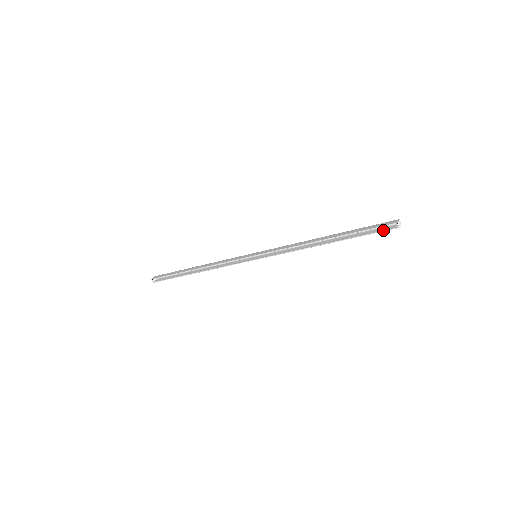
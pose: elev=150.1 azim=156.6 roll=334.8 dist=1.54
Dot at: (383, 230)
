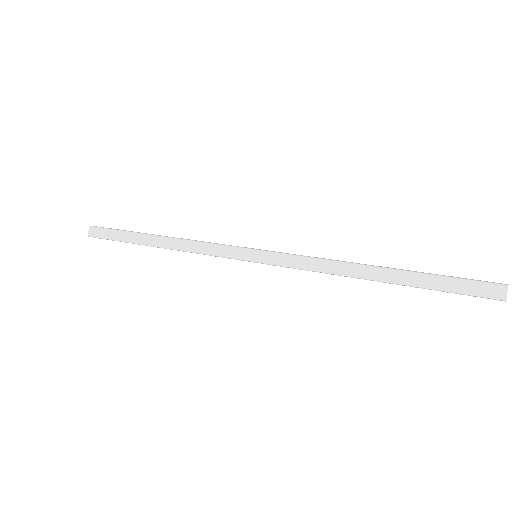
Dot at: (476, 296)
